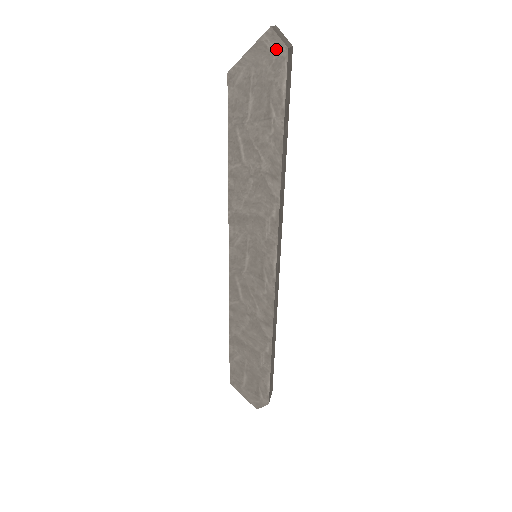
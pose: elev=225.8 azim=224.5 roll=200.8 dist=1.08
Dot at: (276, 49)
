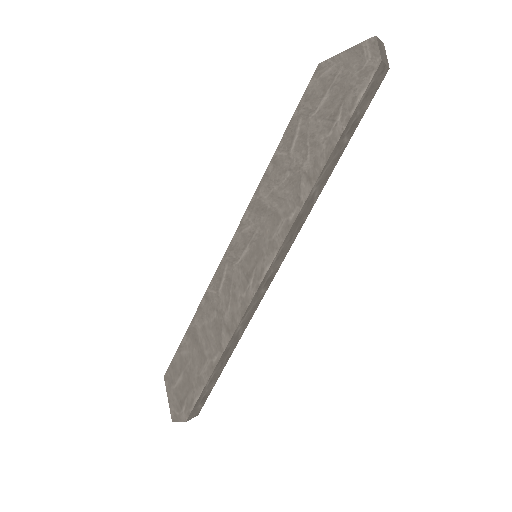
Dot at: (371, 58)
